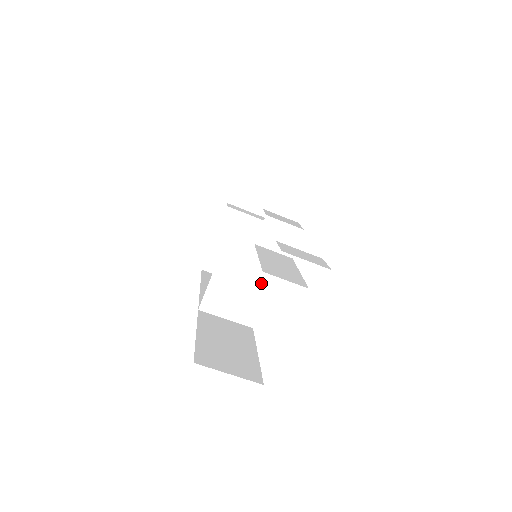
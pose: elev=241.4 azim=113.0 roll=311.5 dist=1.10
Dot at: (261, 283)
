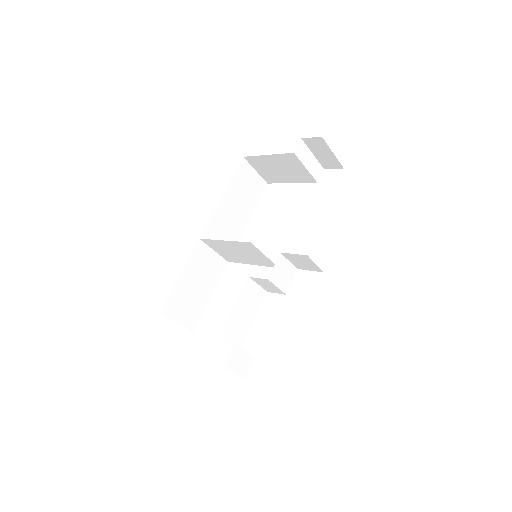
Dot at: (249, 261)
